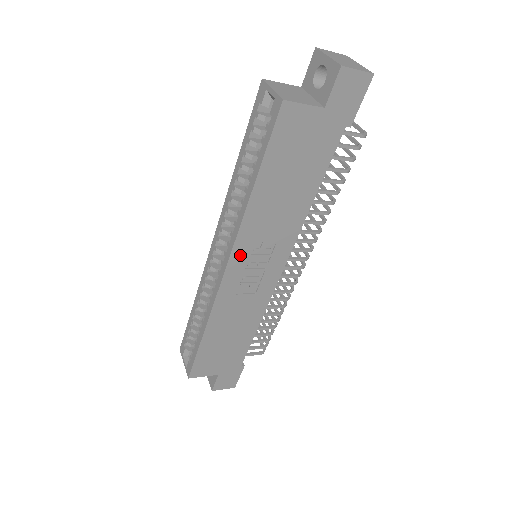
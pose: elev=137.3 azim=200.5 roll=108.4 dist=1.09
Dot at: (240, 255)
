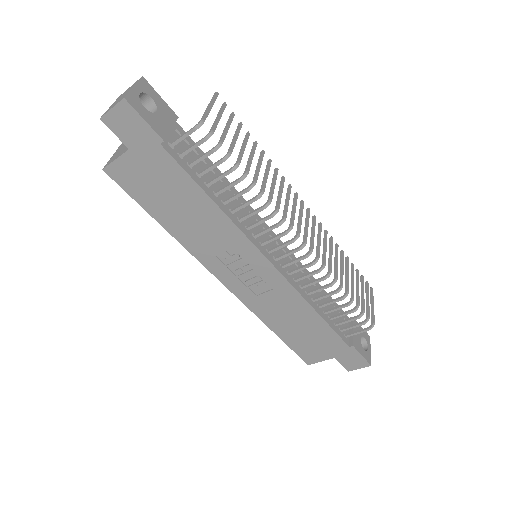
Dot at: (218, 270)
